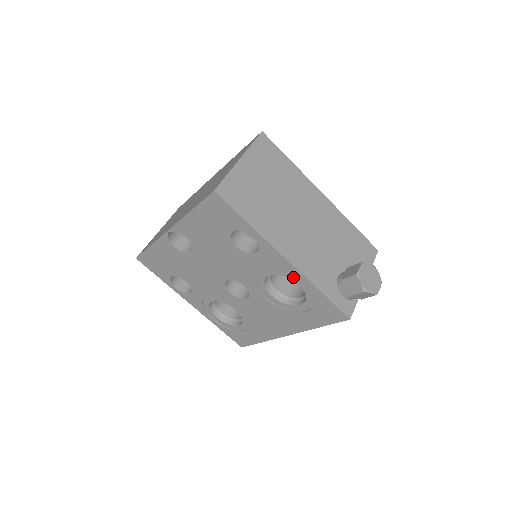
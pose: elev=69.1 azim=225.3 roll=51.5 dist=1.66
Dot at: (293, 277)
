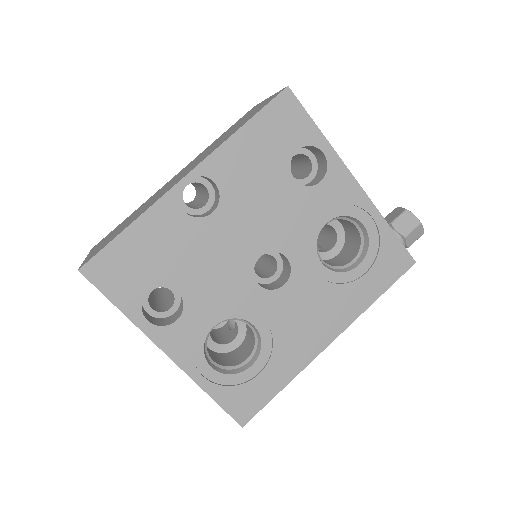
Dot at: (358, 213)
